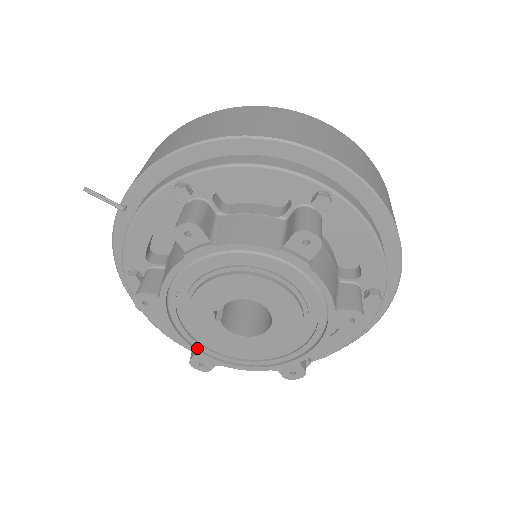
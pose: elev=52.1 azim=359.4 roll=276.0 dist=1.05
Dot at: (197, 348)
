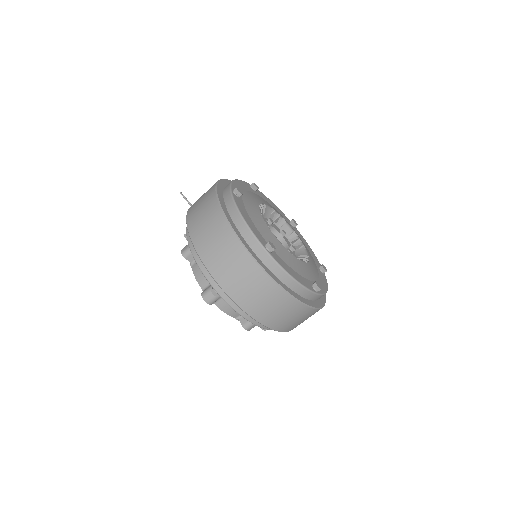
Dot at: occluded
